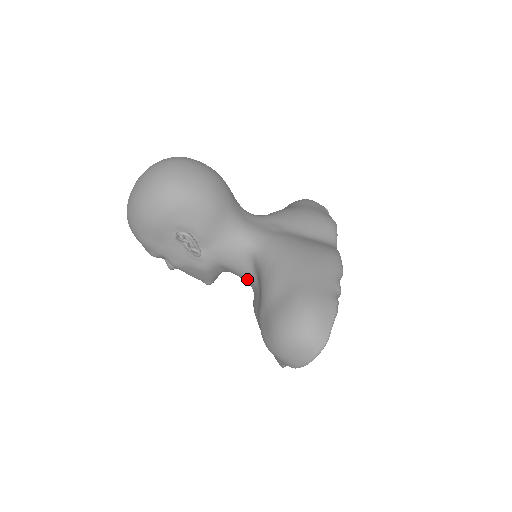
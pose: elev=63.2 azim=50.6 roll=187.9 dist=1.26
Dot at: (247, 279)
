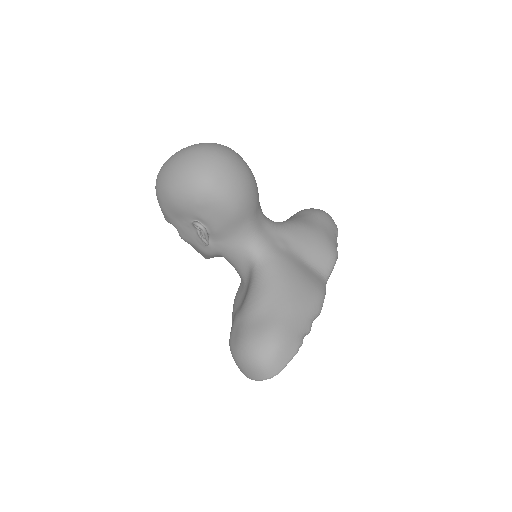
Dot at: (239, 274)
